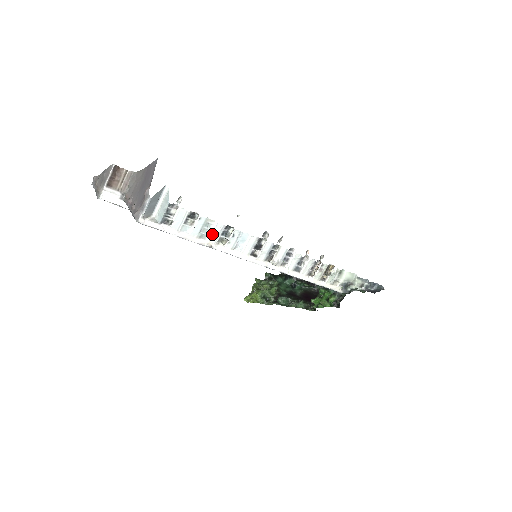
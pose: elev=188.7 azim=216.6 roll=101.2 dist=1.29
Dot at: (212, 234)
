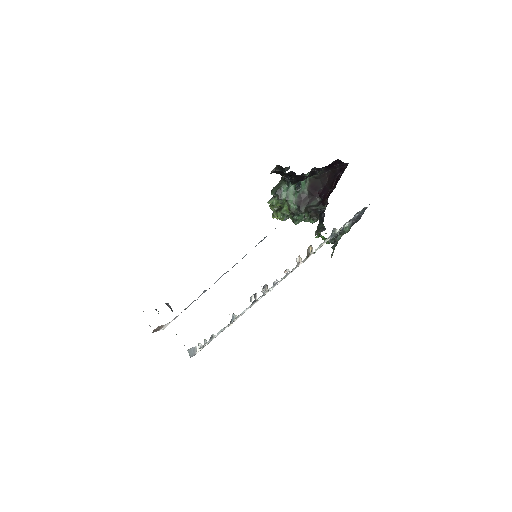
Dot at: occluded
